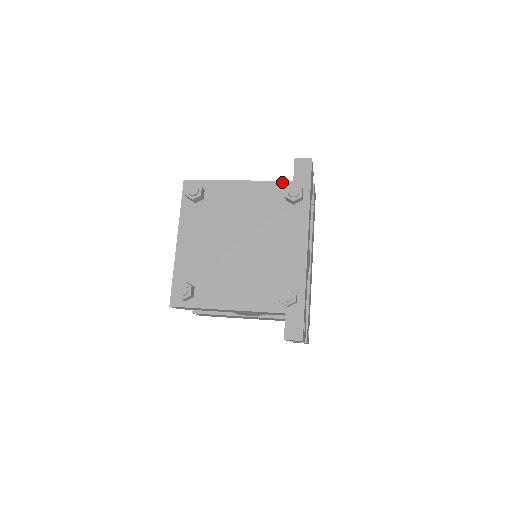
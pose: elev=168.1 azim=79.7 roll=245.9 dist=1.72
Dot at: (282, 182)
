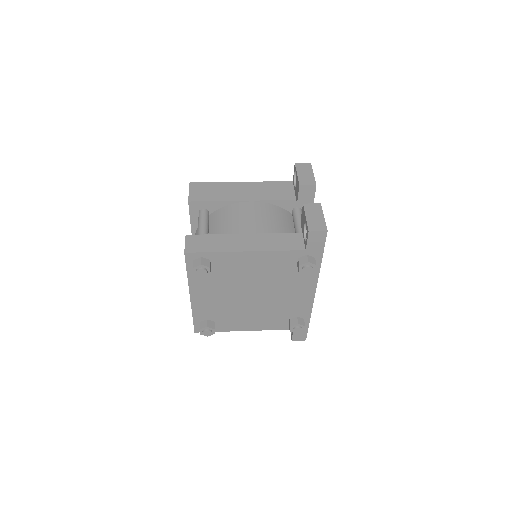
Dot at: (294, 252)
